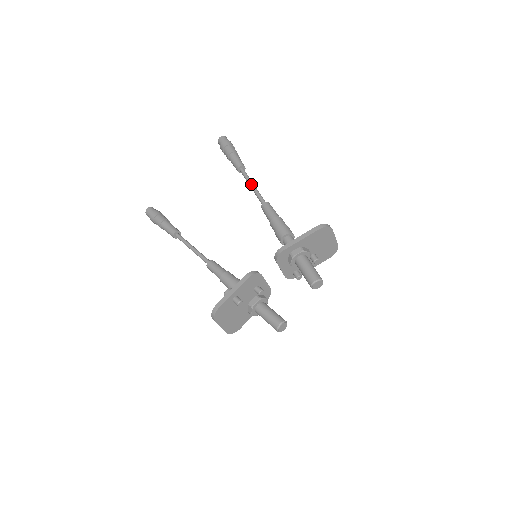
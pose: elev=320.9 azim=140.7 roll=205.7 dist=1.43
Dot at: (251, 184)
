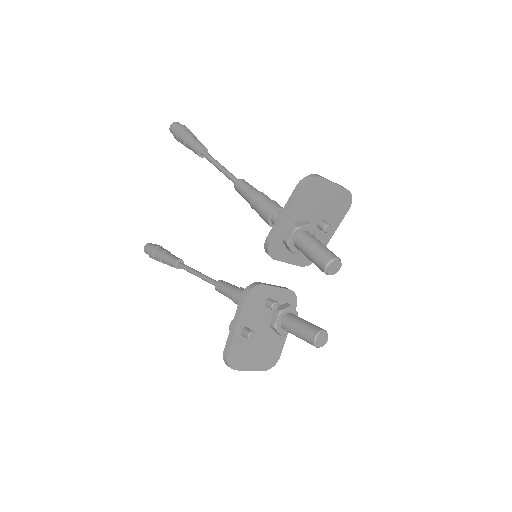
Dot at: (216, 166)
